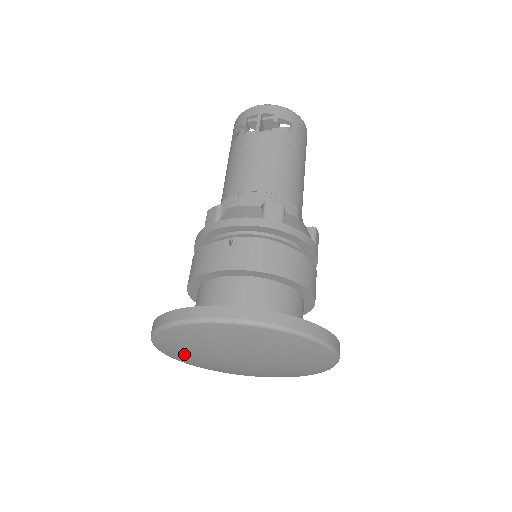
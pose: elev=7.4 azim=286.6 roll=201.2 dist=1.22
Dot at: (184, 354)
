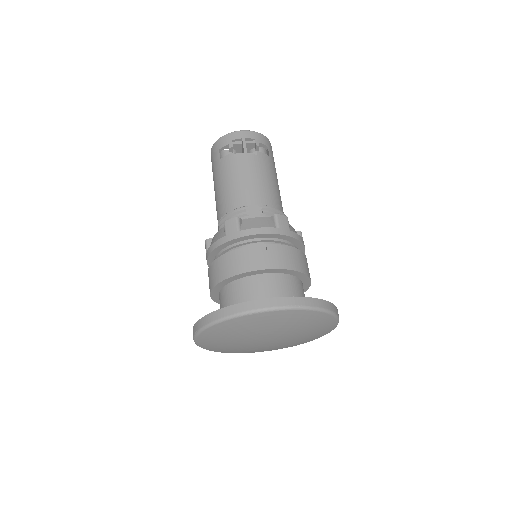
Dot at: (223, 340)
